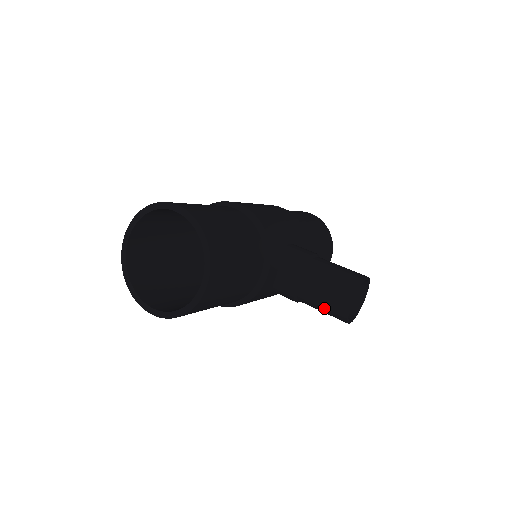
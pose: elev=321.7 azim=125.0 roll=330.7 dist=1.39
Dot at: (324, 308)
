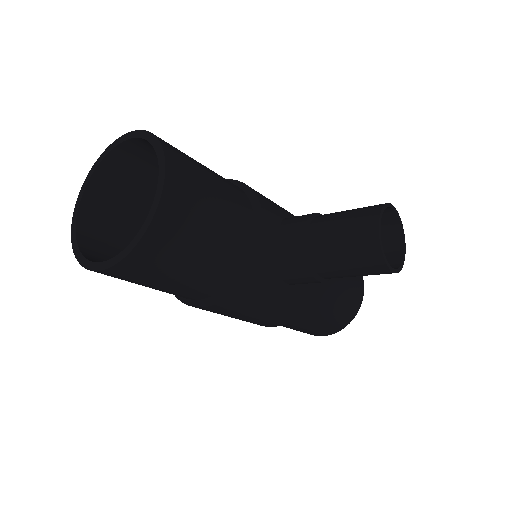
Dot at: (348, 255)
